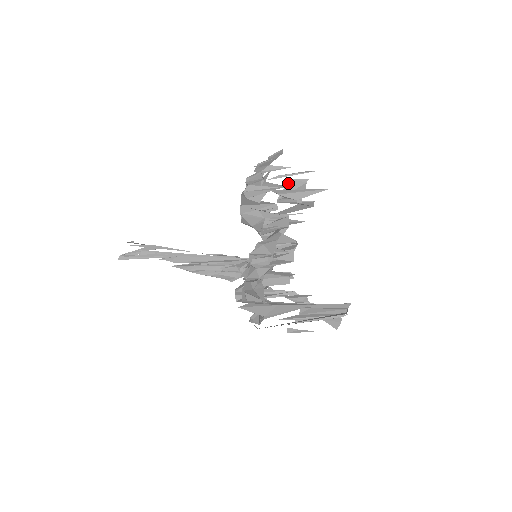
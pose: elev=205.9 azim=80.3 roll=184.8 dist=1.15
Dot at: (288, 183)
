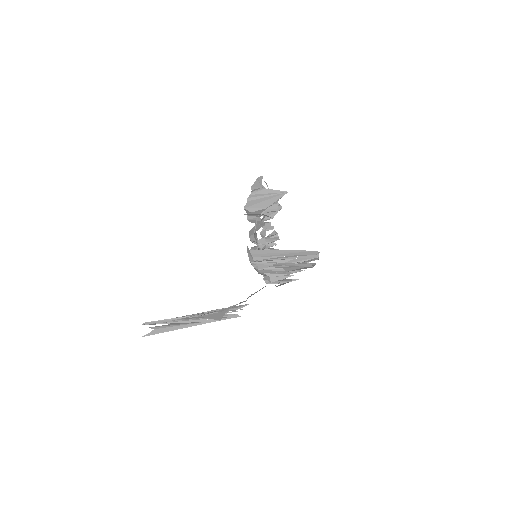
Dot at: (281, 284)
